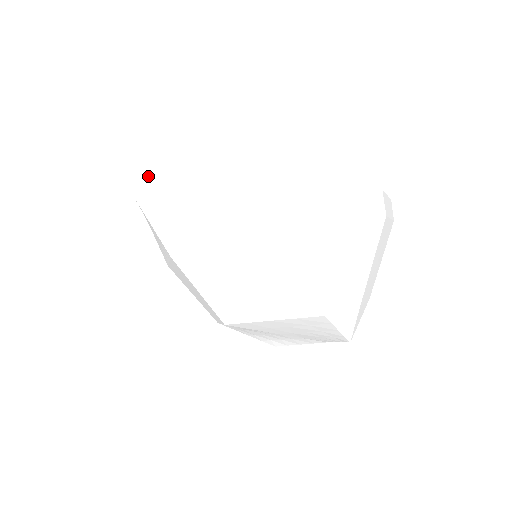
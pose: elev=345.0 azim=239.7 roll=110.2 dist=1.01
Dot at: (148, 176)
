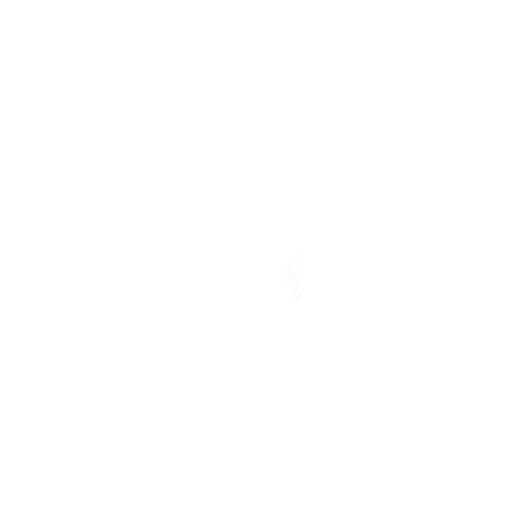
Dot at: (242, 182)
